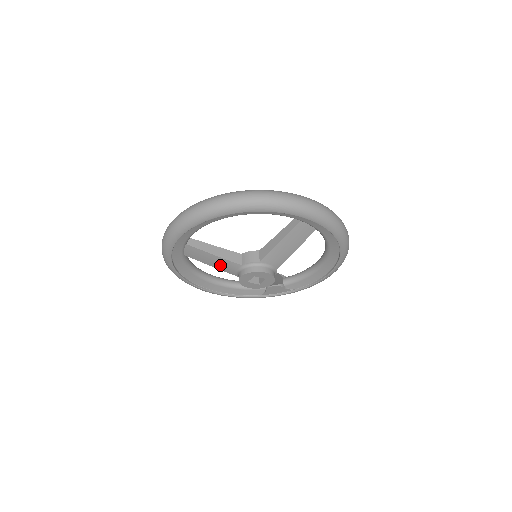
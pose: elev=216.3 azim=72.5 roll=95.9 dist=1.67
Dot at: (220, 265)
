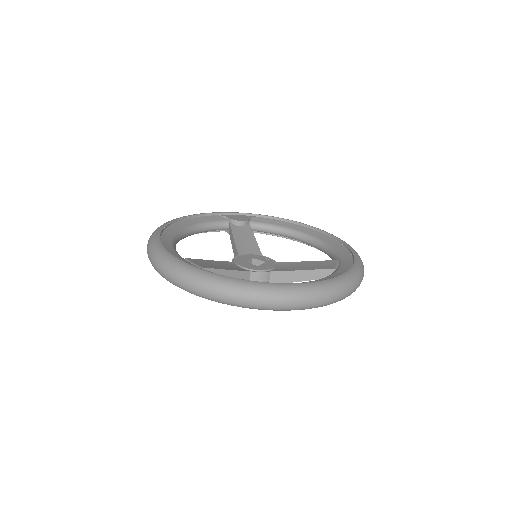
Dot at: occluded
